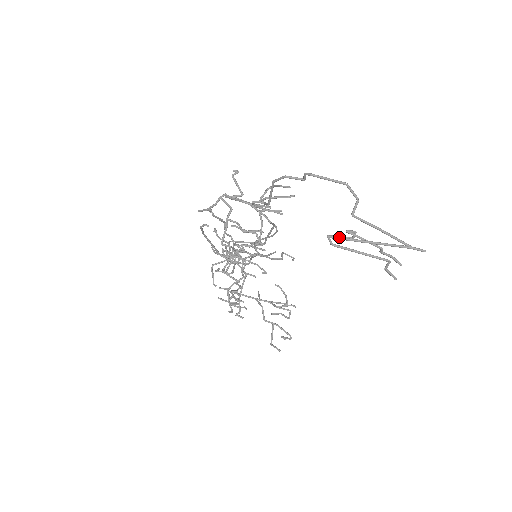
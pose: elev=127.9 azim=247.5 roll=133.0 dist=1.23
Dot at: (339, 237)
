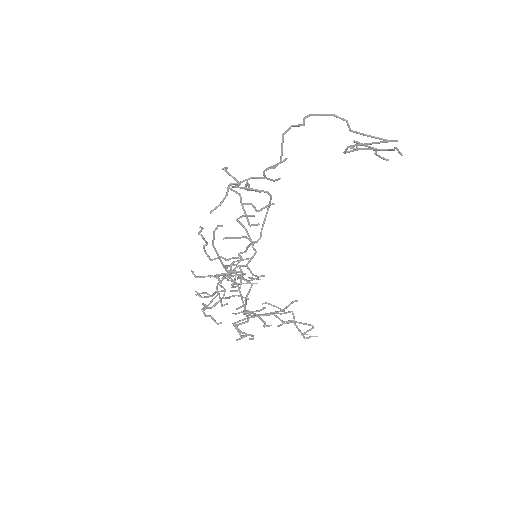
Dot at: (355, 144)
